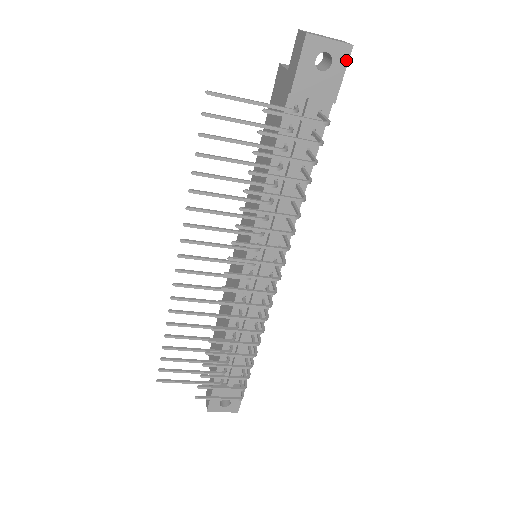
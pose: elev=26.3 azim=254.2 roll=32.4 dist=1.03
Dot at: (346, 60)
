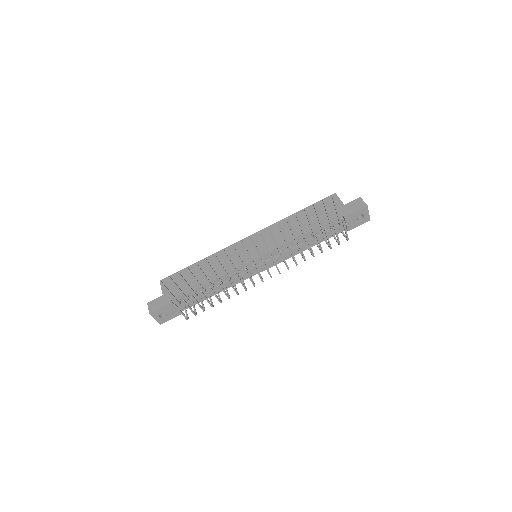
Dot at: (365, 222)
